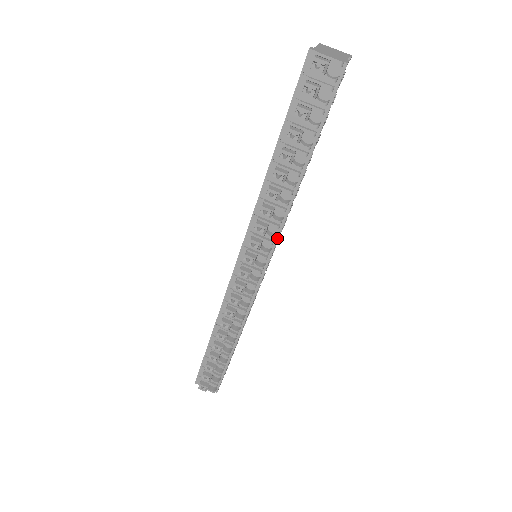
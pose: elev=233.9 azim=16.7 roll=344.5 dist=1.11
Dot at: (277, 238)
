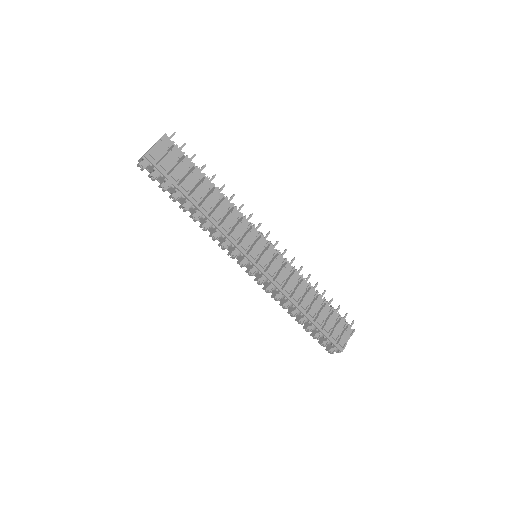
Dot at: (234, 245)
